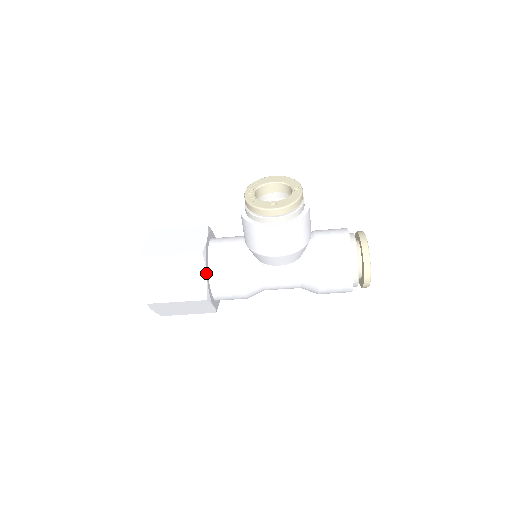
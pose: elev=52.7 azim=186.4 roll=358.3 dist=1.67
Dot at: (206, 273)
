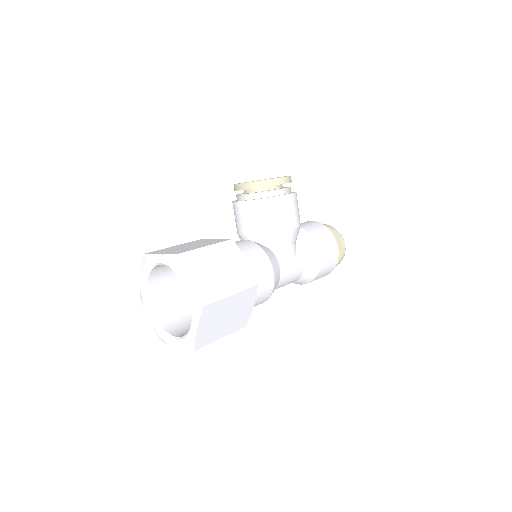
Dot at: occluded
